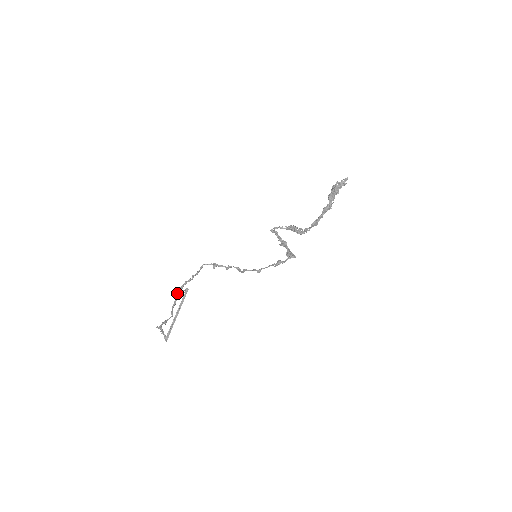
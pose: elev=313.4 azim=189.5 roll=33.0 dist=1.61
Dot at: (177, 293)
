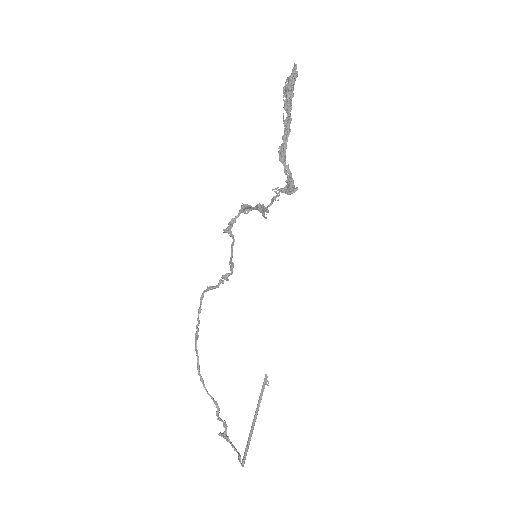
Dot at: (196, 351)
